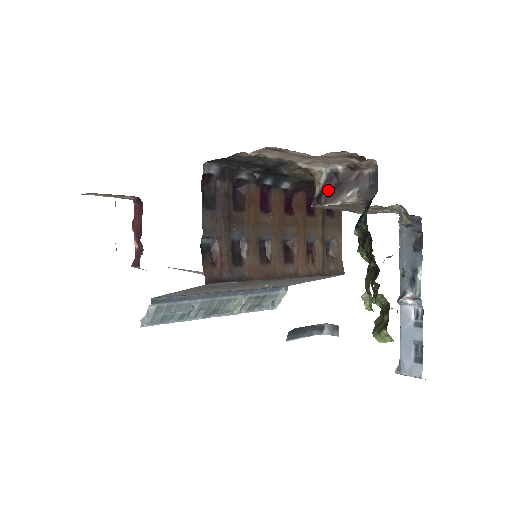
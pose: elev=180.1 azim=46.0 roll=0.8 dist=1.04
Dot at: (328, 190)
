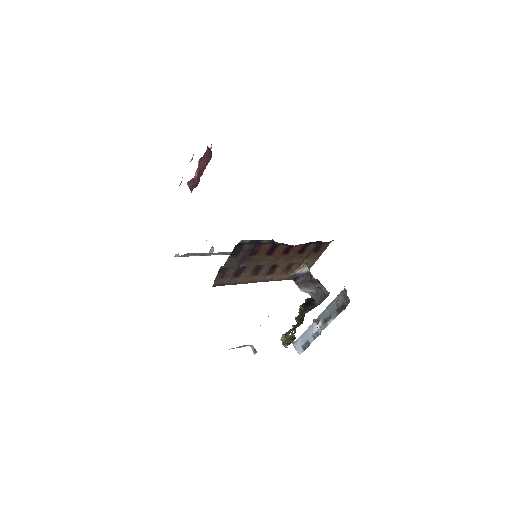
Dot at: (302, 279)
